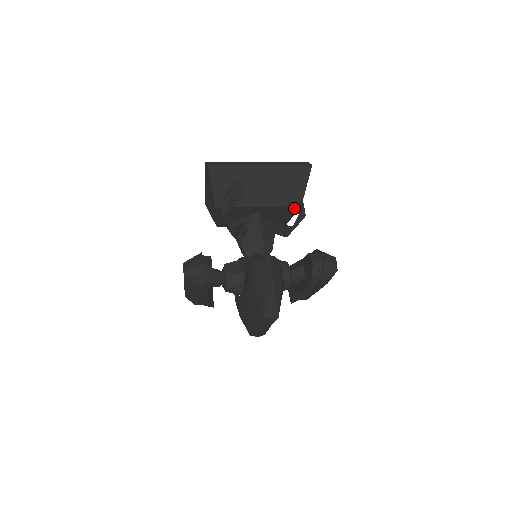
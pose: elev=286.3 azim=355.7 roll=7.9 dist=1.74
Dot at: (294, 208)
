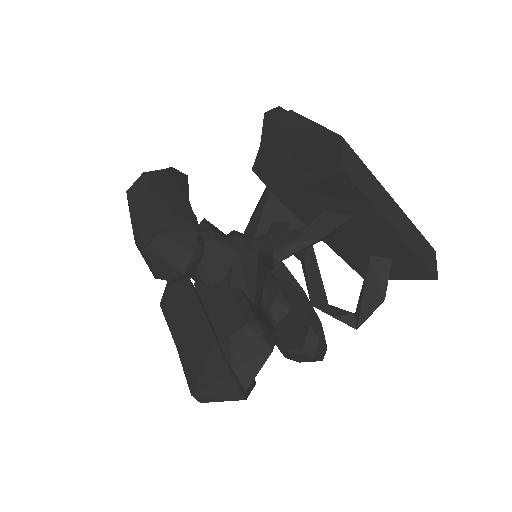
Dot at: (359, 304)
